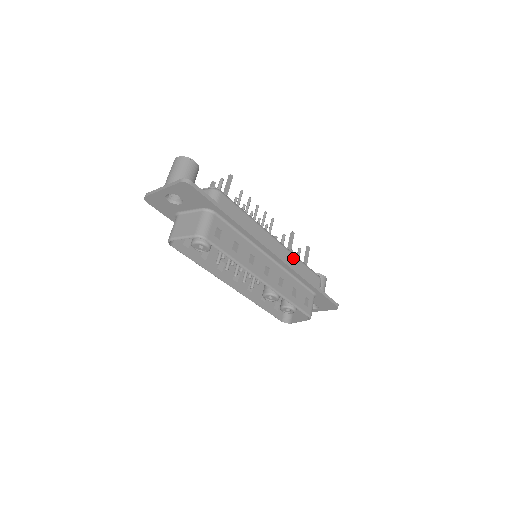
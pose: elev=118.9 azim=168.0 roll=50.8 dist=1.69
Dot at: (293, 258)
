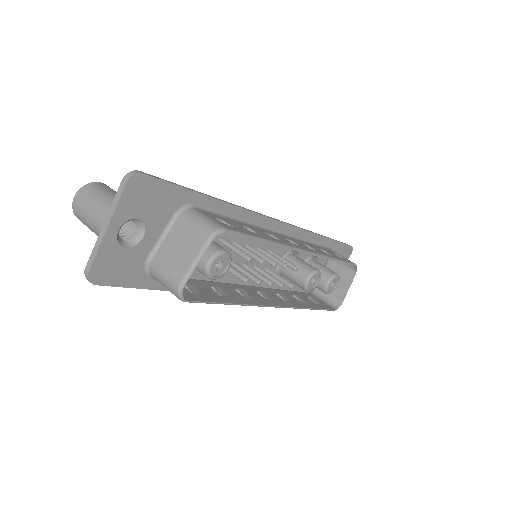
Dot at: occluded
